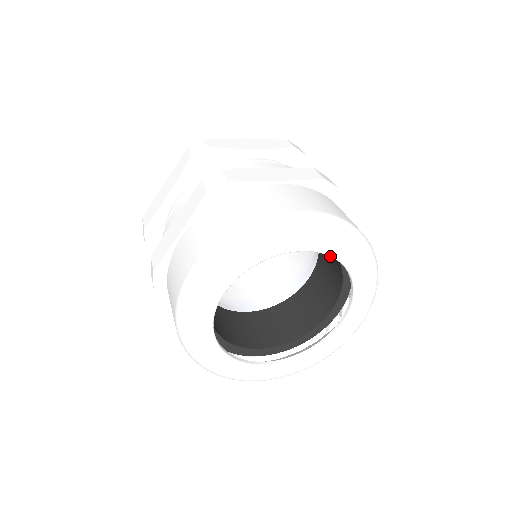
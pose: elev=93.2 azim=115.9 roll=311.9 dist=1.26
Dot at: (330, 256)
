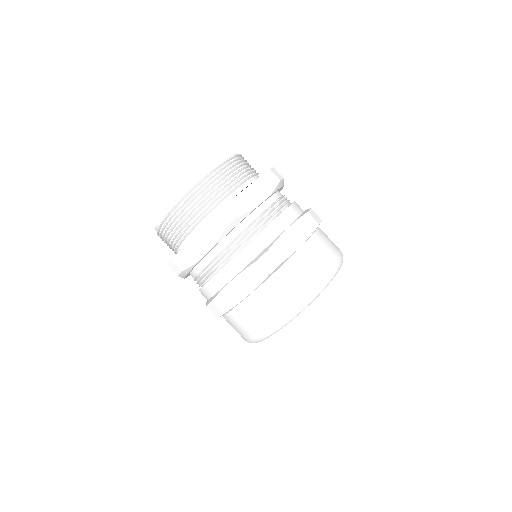
Dot at: occluded
